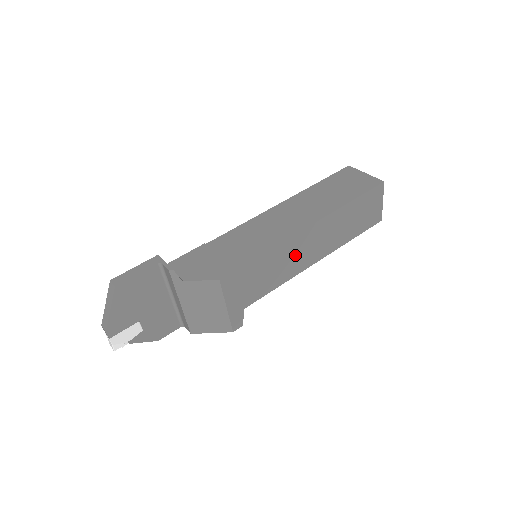
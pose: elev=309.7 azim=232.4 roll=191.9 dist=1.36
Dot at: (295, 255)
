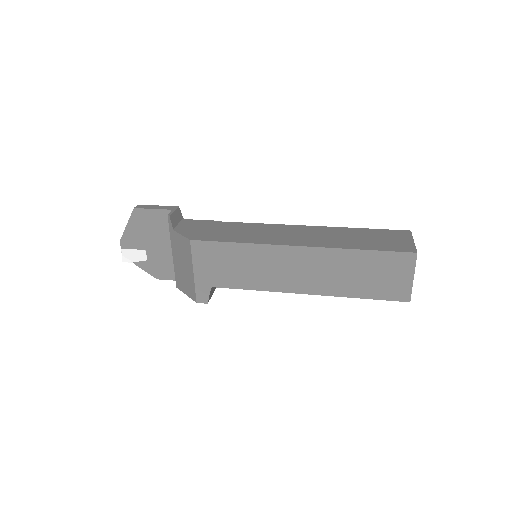
Dot at: (277, 268)
